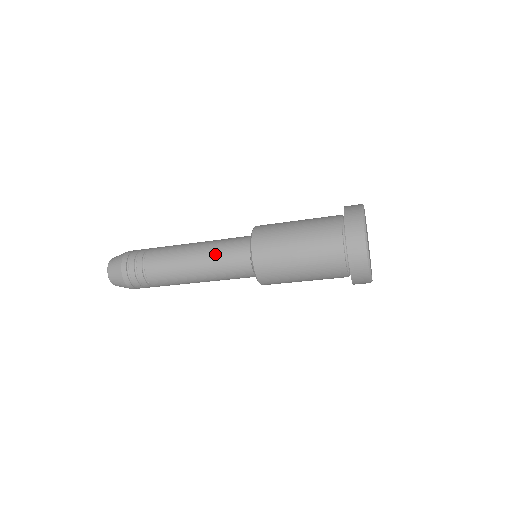
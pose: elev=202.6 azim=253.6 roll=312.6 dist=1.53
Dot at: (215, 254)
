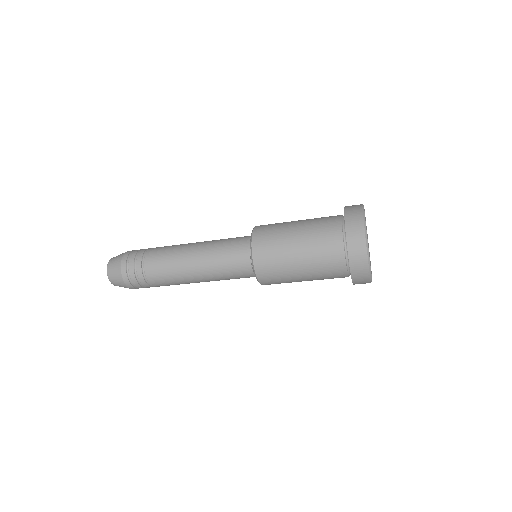
Dot at: (218, 273)
